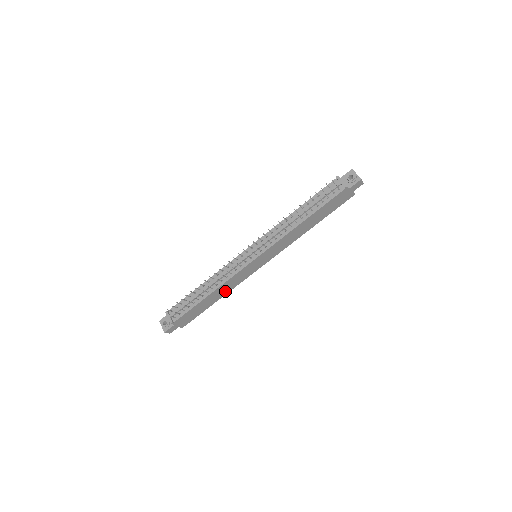
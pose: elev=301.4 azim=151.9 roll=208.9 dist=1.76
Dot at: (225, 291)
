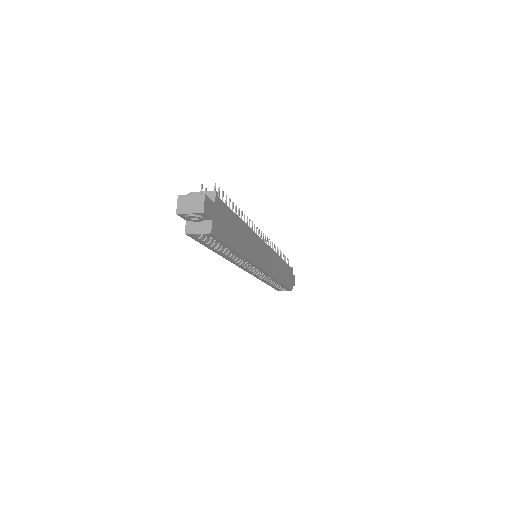
Dot at: (246, 249)
